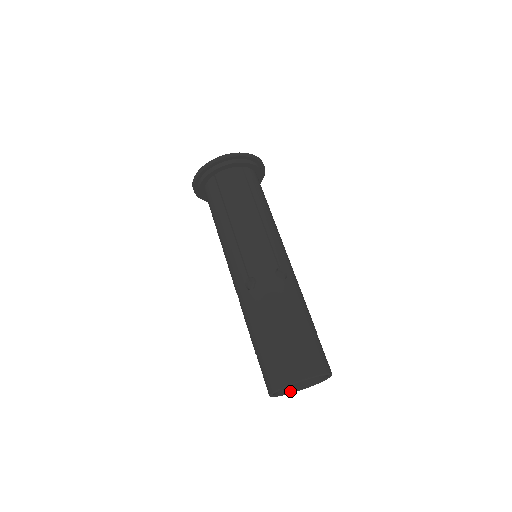
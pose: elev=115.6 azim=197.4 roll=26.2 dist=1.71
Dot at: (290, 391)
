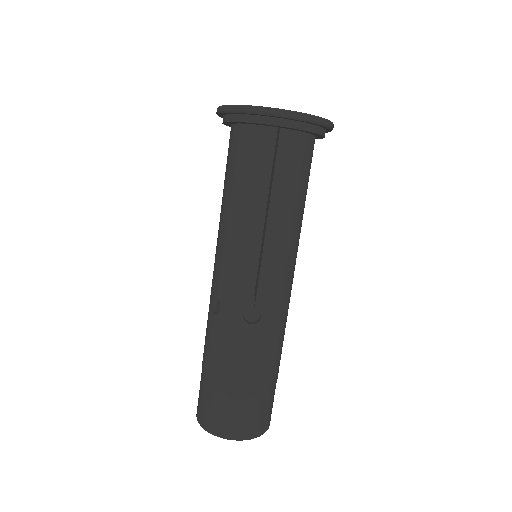
Dot at: occluded
